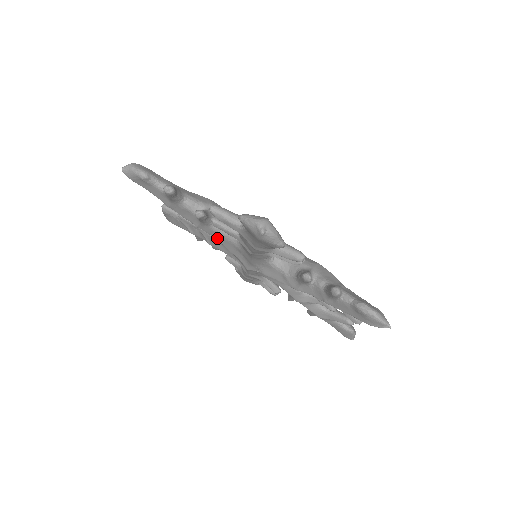
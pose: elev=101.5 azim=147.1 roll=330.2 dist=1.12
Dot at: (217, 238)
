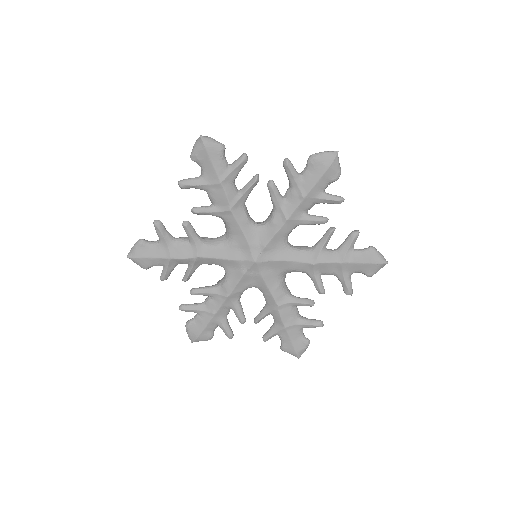
Dot at: (217, 255)
